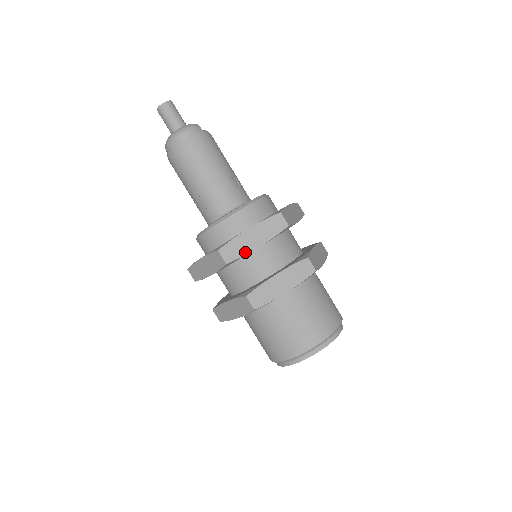
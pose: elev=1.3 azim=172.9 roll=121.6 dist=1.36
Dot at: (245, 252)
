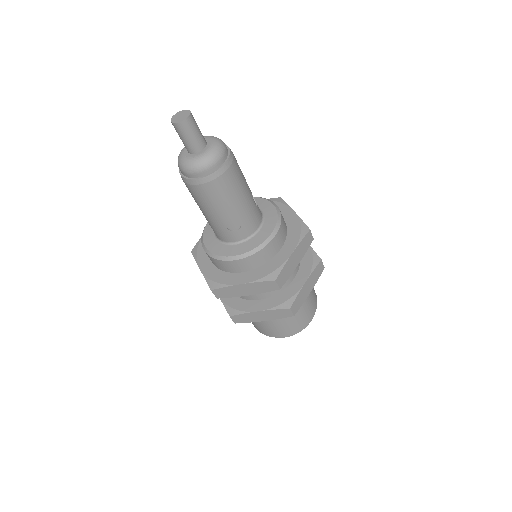
Dot at: (290, 273)
